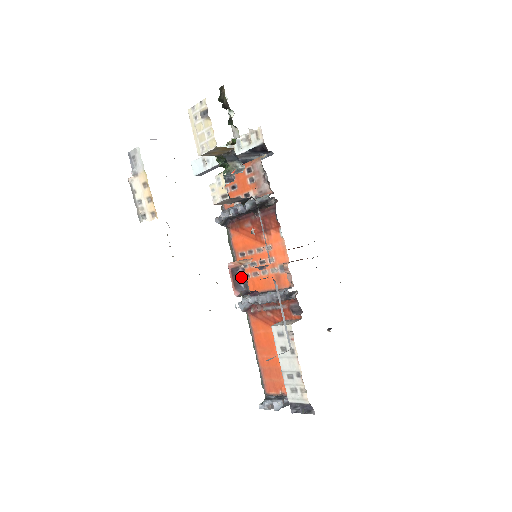
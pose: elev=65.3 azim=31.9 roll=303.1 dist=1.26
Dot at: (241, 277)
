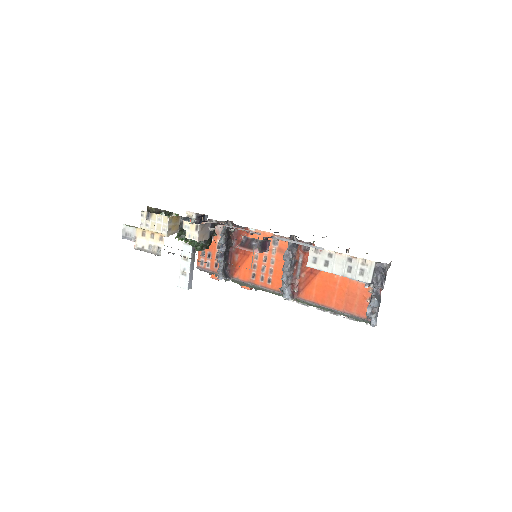
Dot at: (248, 241)
